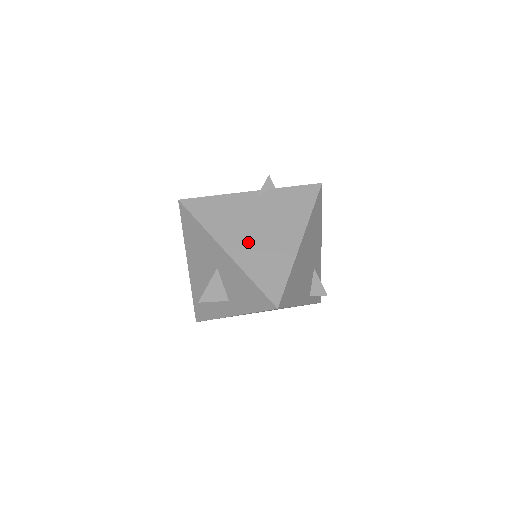
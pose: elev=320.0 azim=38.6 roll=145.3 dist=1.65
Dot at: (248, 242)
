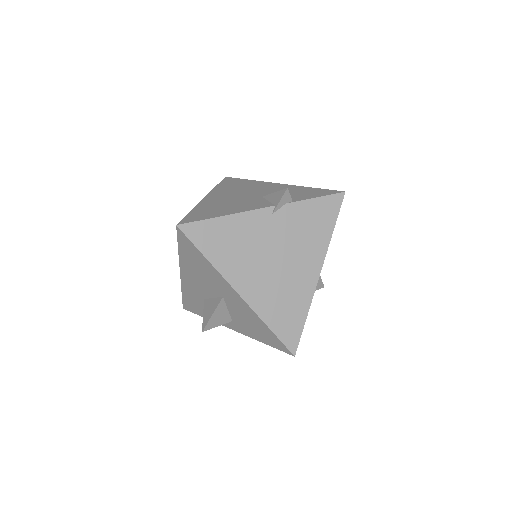
Dot at: (263, 280)
